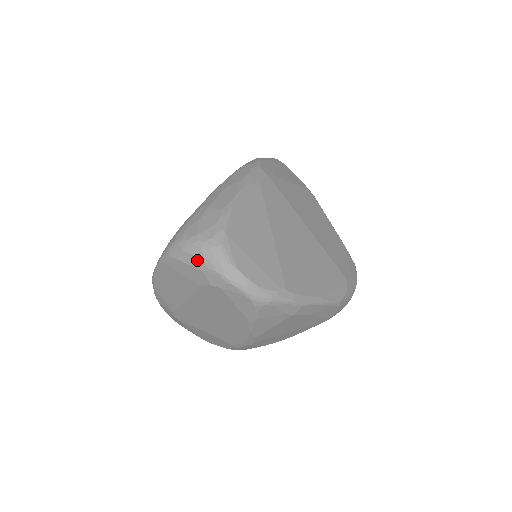
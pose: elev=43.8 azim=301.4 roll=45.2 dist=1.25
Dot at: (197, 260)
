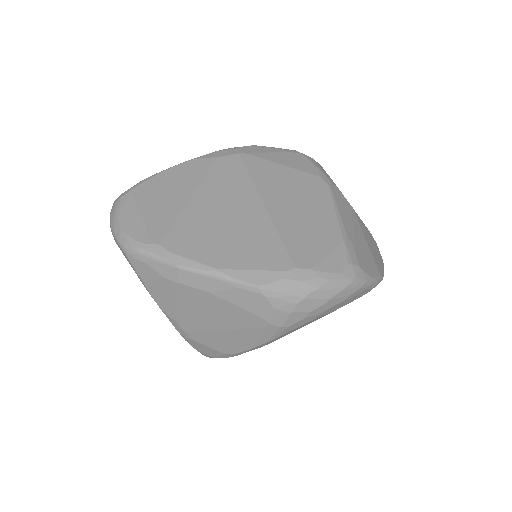
Dot at: occluded
